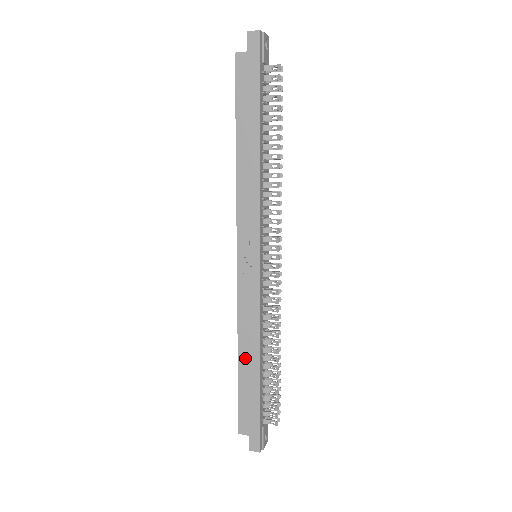
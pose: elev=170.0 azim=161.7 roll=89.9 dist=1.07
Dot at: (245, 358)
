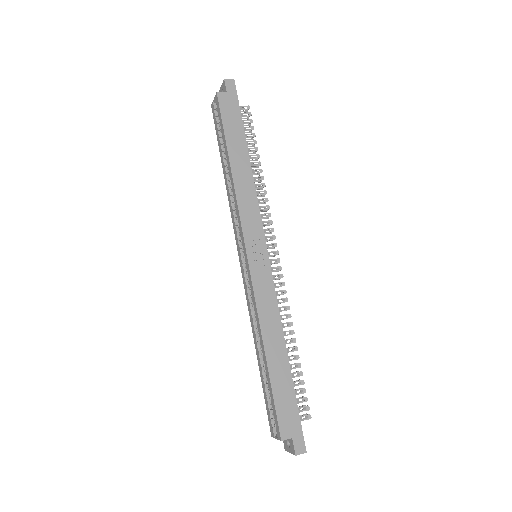
Dot at: (272, 352)
